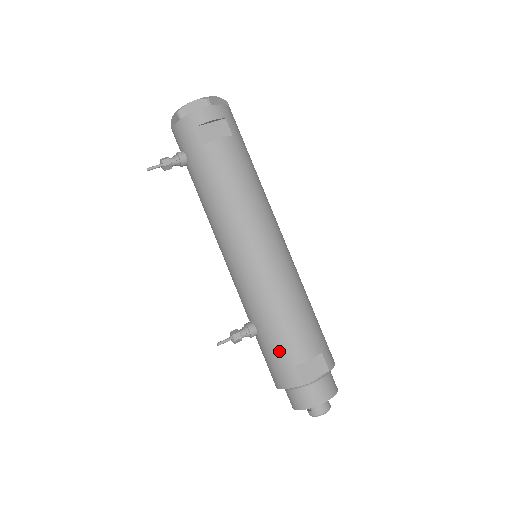
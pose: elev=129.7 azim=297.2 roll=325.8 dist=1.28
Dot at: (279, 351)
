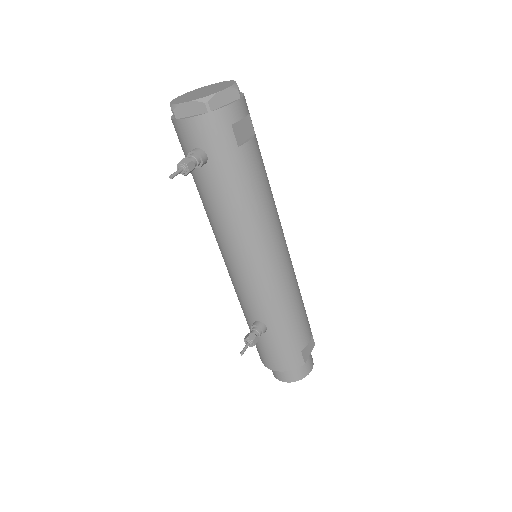
Dot at: (290, 343)
